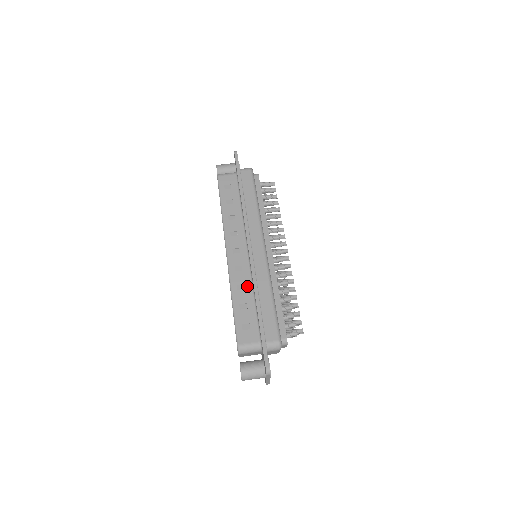
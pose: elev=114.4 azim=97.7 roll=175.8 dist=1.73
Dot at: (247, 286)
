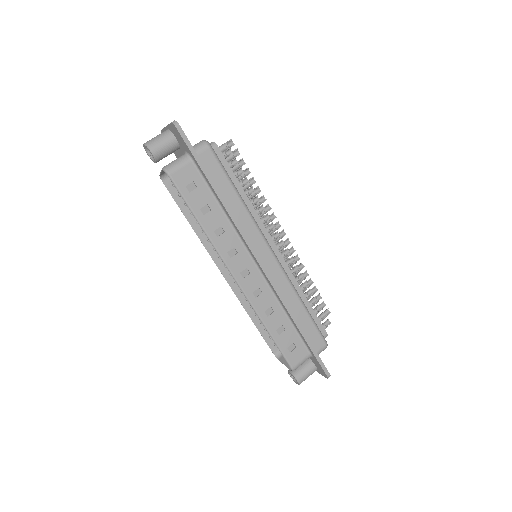
Dot at: (275, 307)
